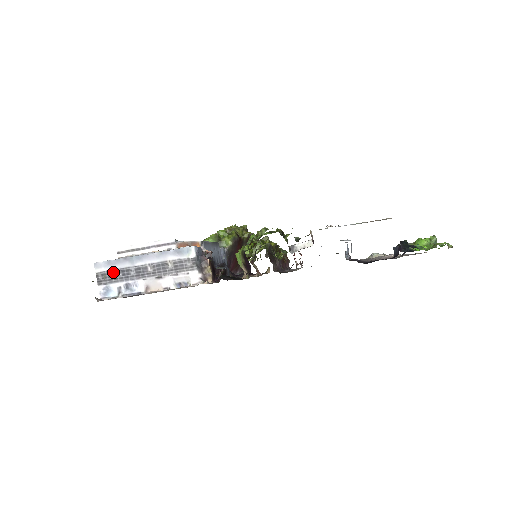
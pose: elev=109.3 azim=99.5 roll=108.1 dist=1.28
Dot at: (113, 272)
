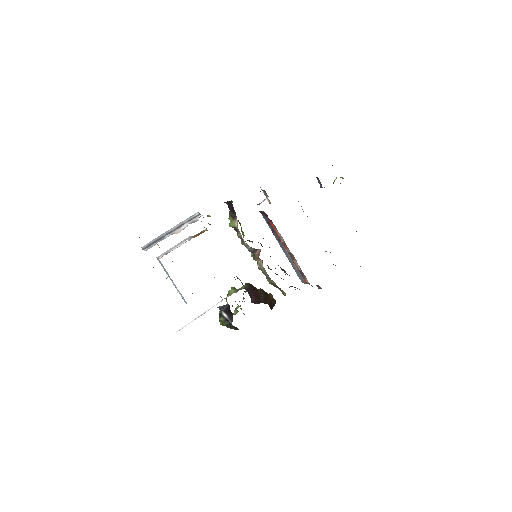
Dot at: (153, 243)
